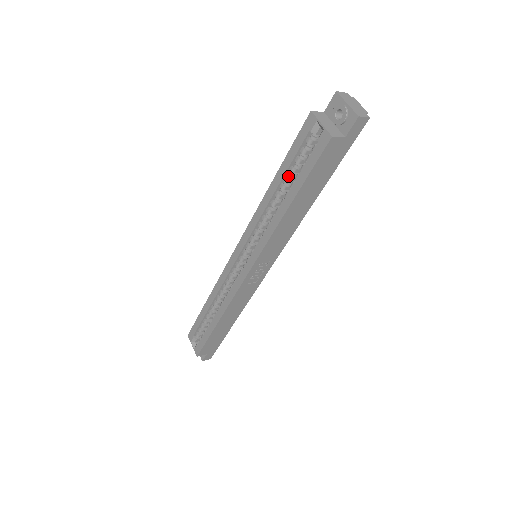
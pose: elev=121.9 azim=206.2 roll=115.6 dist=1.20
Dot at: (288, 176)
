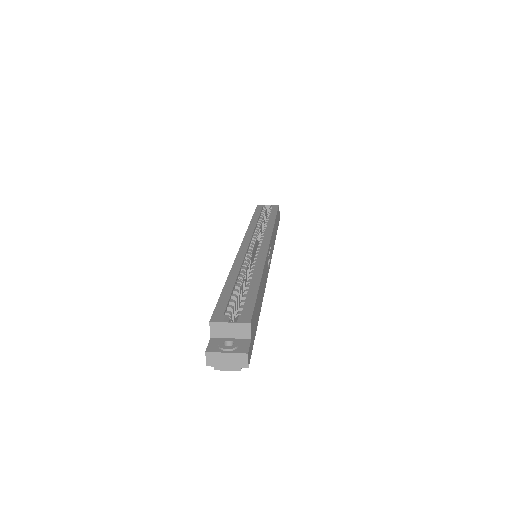
Dot at: (261, 218)
